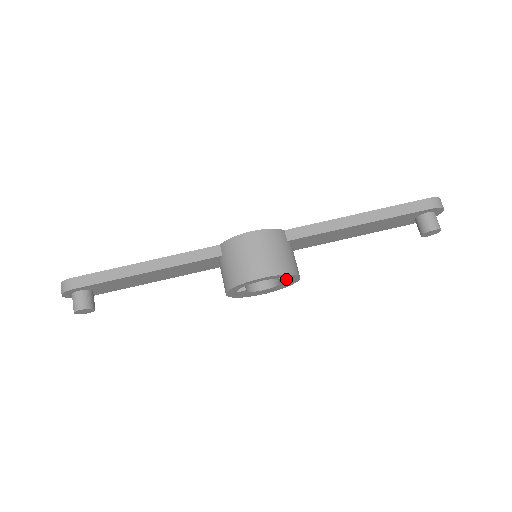
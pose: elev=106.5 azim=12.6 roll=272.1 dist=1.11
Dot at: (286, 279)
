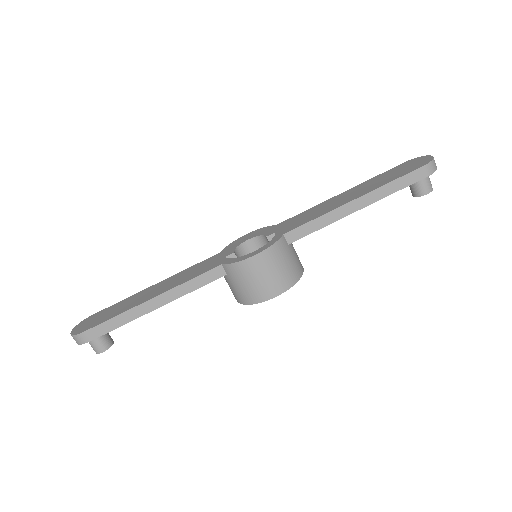
Dot at: occluded
